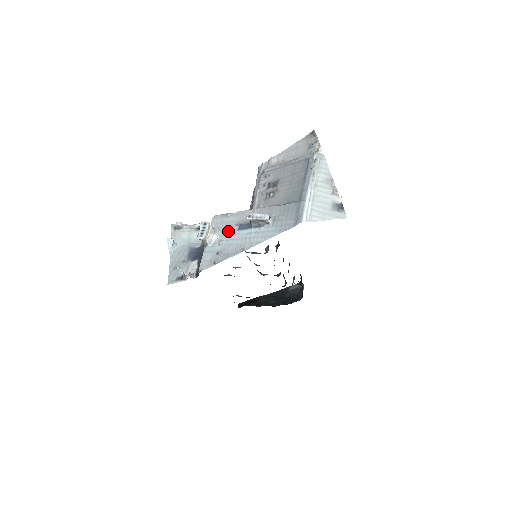
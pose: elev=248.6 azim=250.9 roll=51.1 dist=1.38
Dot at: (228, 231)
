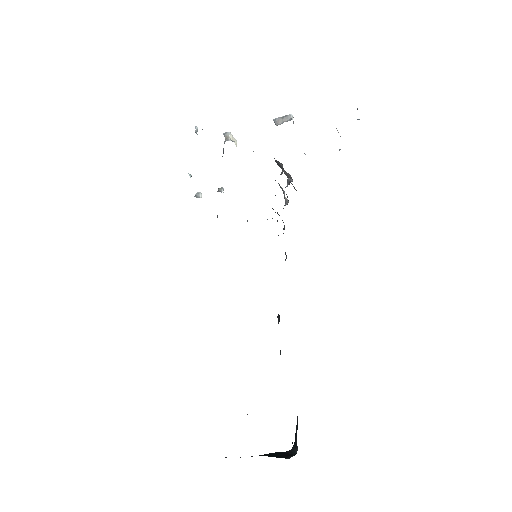
Dot at: occluded
